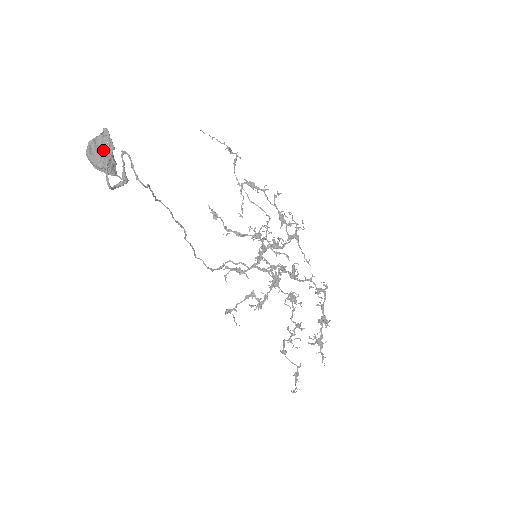
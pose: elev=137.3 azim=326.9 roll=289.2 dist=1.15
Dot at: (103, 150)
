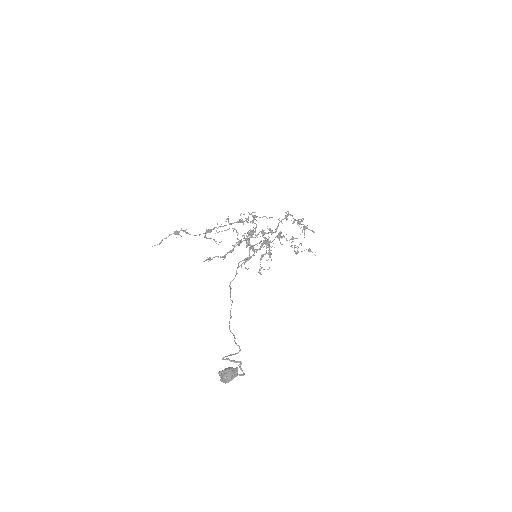
Dot at: (228, 375)
